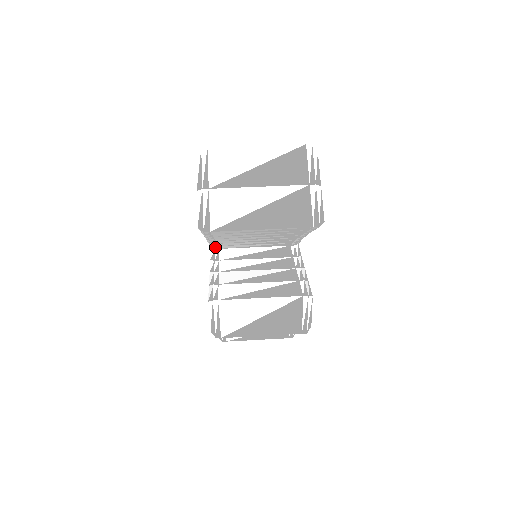
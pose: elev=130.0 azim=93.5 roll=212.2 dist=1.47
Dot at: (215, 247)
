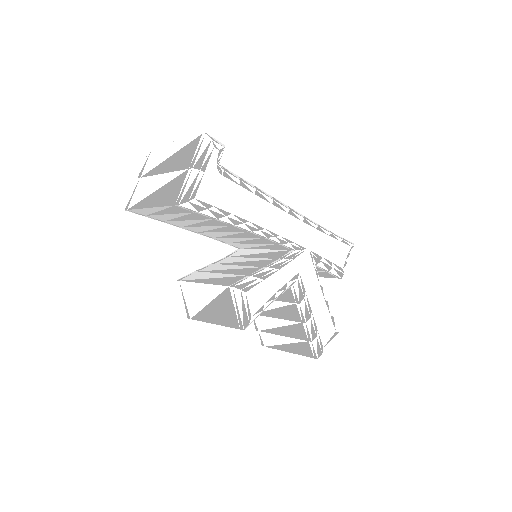
Dot at: (231, 245)
